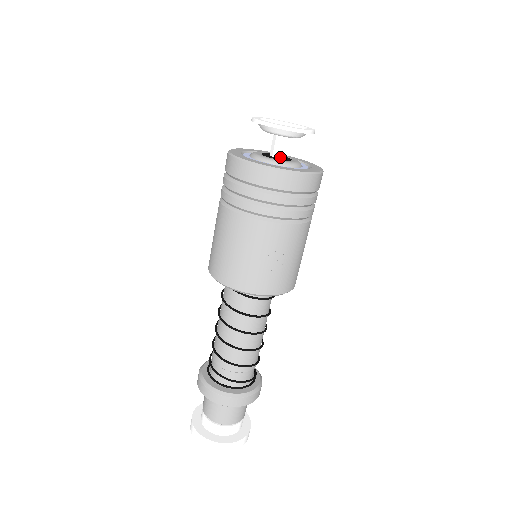
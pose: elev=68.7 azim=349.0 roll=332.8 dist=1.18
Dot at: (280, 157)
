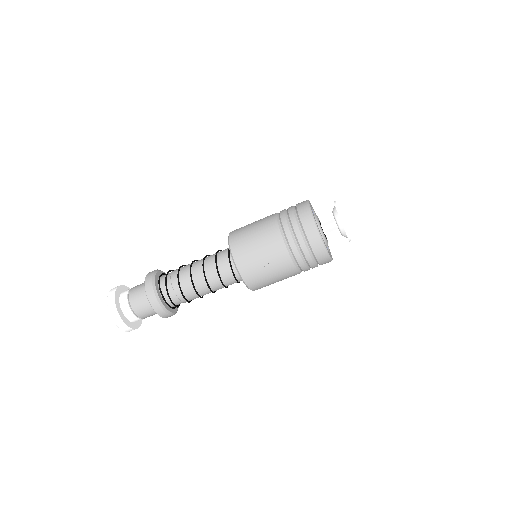
Dot at: (324, 231)
